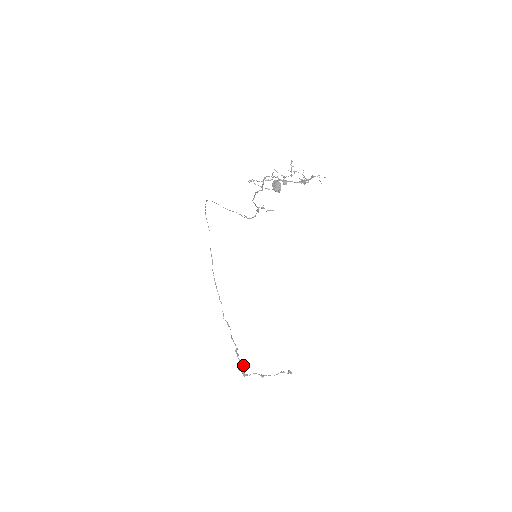
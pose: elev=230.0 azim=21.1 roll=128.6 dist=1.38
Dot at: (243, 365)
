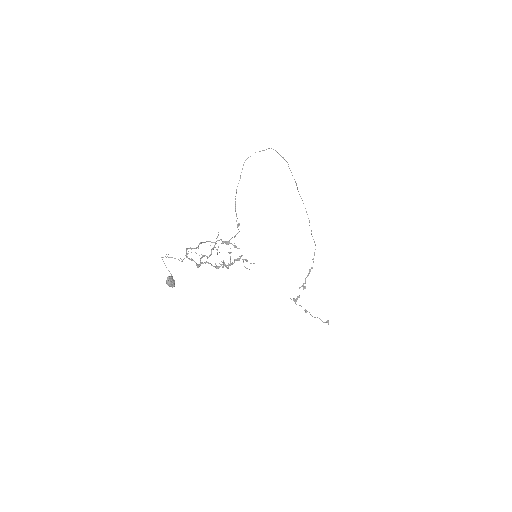
Dot at: (304, 288)
